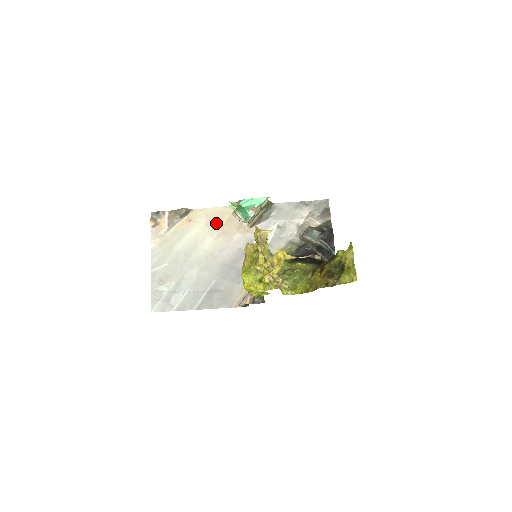
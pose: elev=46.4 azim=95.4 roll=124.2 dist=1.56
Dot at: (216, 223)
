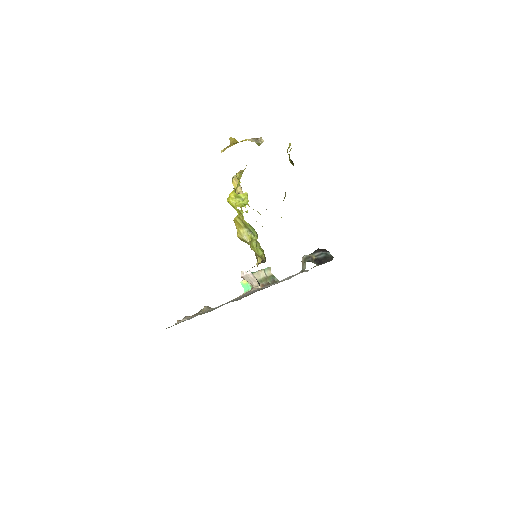
Dot at: occluded
